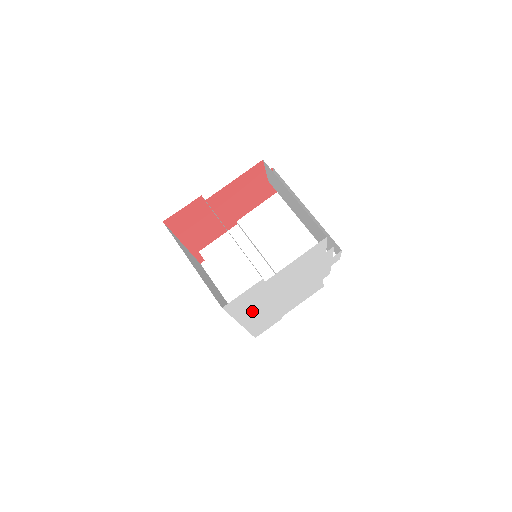
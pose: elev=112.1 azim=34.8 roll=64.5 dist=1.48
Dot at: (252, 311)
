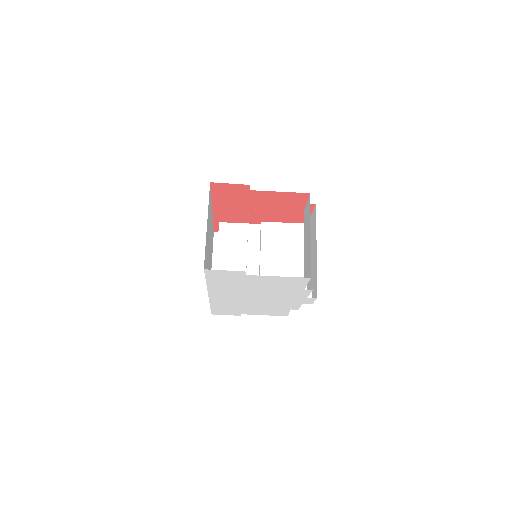
Dot at: (223, 290)
